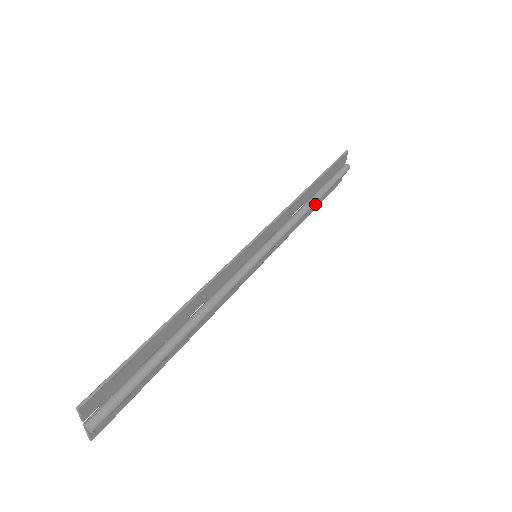
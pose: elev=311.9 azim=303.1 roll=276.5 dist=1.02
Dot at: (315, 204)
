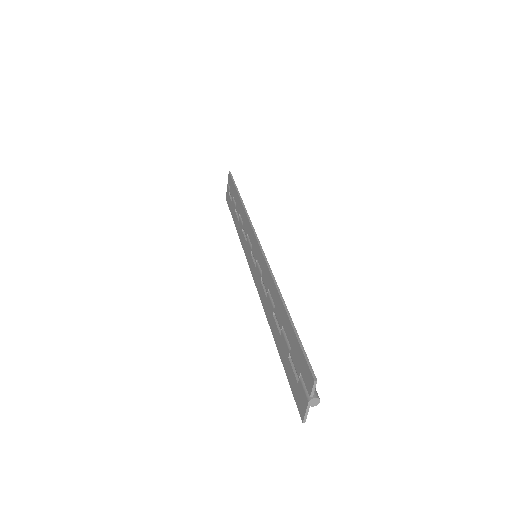
Dot at: occluded
